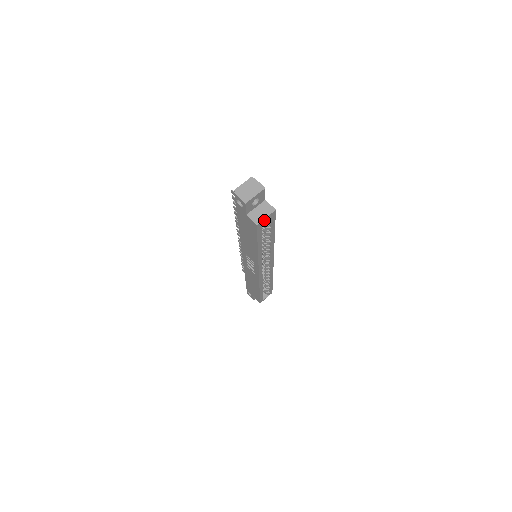
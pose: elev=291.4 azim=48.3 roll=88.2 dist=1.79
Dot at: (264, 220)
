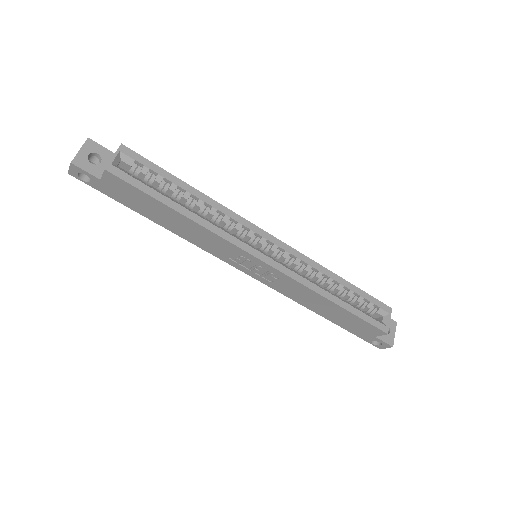
Dot at: (135, 171)
